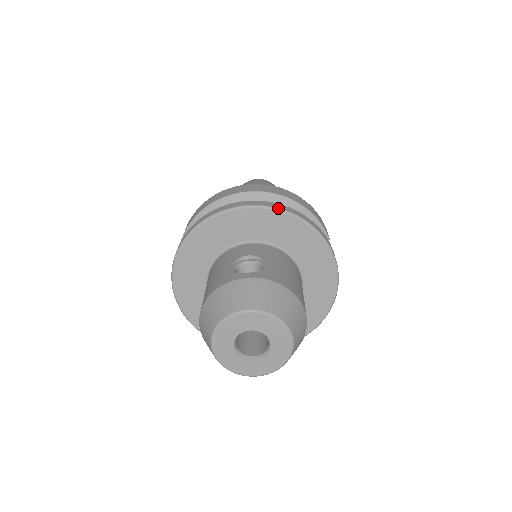
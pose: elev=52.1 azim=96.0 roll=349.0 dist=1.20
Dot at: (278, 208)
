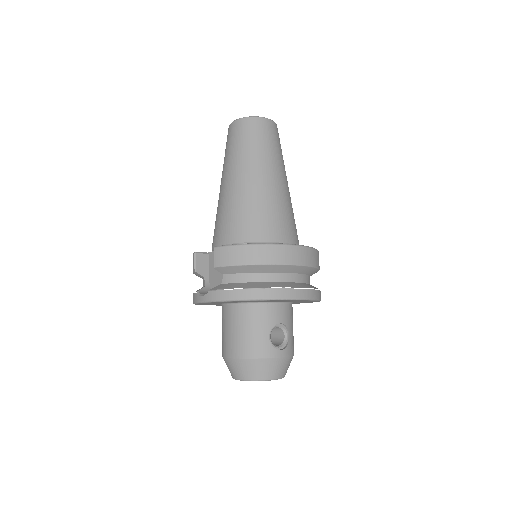
Dot at: (315, 299)
